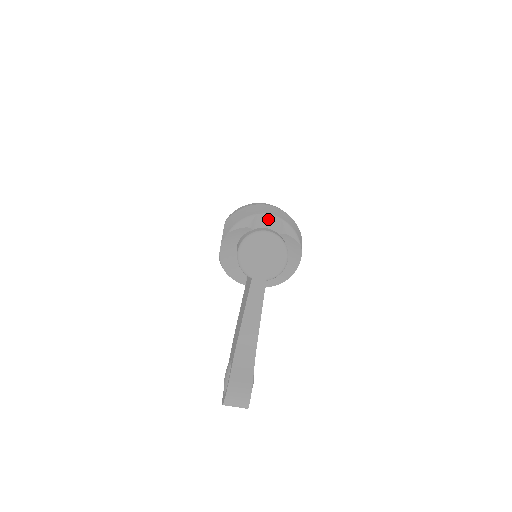
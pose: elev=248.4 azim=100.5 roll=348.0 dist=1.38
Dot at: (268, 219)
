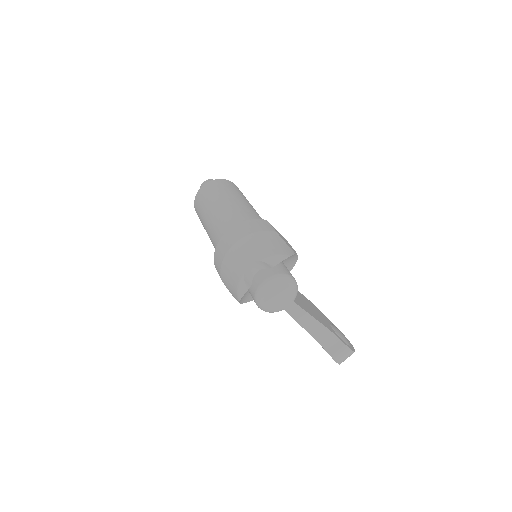
Dot at: (252, 268)
